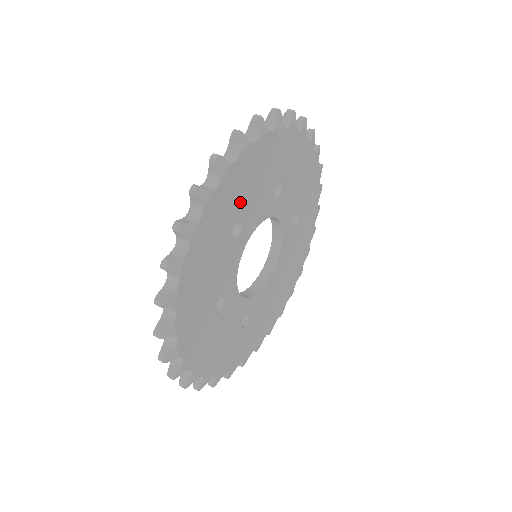
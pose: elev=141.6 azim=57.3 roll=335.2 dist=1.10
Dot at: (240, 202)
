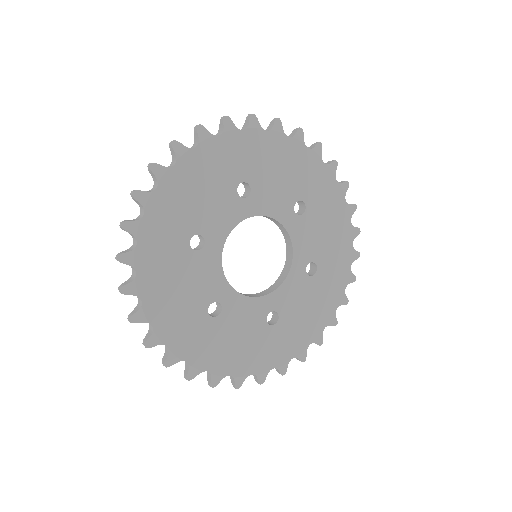
Dot at: (187, 218)
